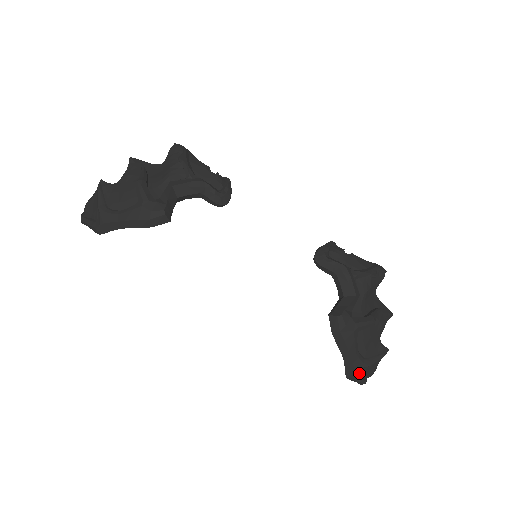
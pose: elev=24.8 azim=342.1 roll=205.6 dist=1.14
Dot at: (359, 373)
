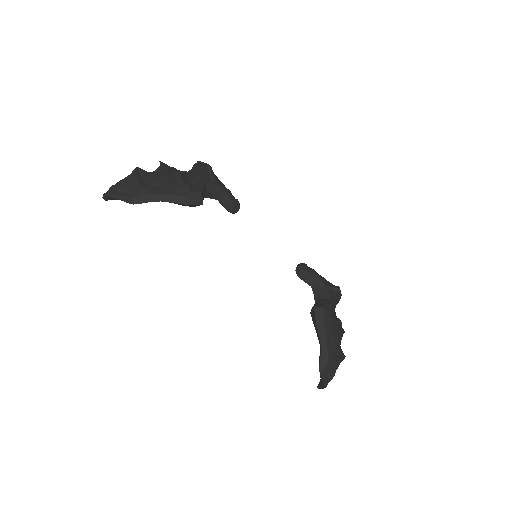
Dot at: (326, 371)
